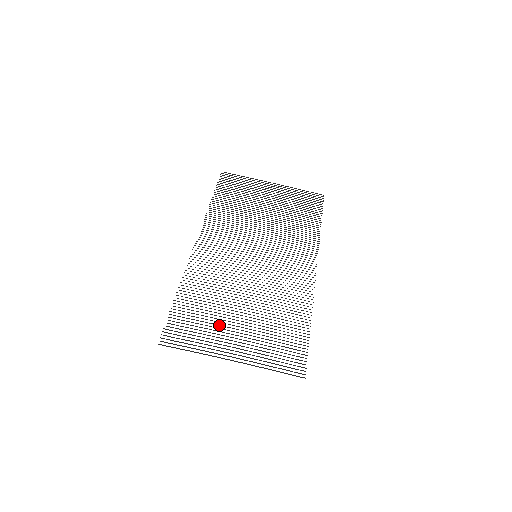
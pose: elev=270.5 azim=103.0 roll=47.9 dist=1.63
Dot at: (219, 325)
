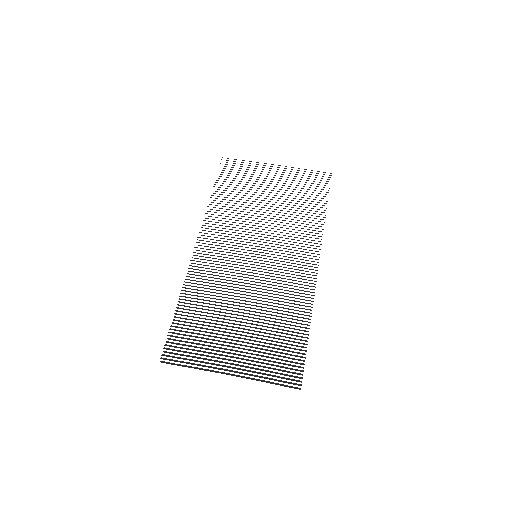
Dot at: occluded
